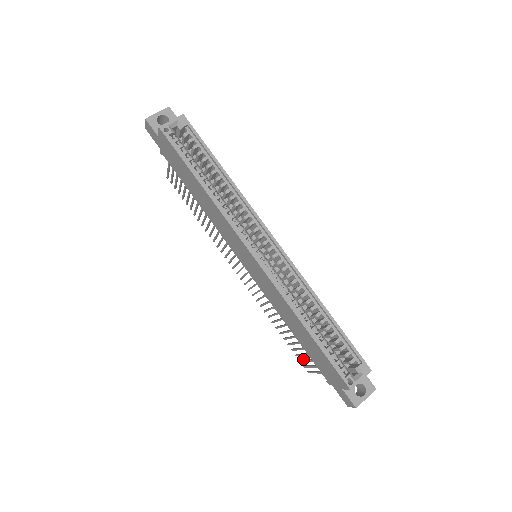
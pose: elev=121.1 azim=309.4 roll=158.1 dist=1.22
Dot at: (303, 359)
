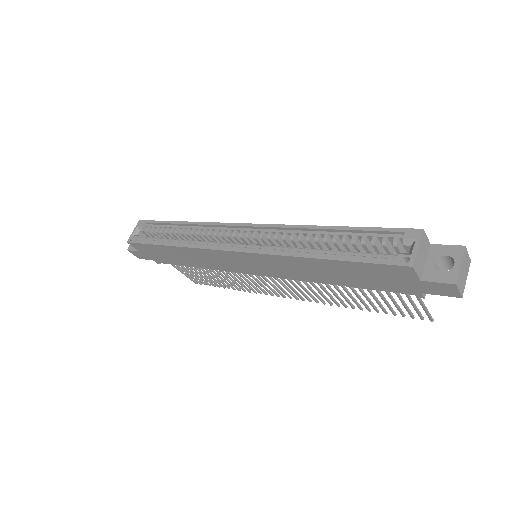
Dot at: (408, 311)
